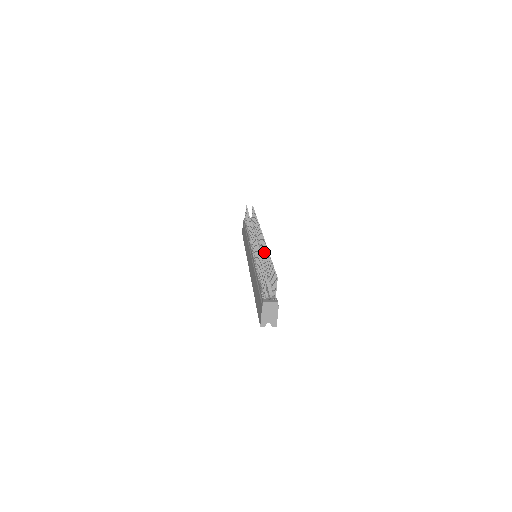
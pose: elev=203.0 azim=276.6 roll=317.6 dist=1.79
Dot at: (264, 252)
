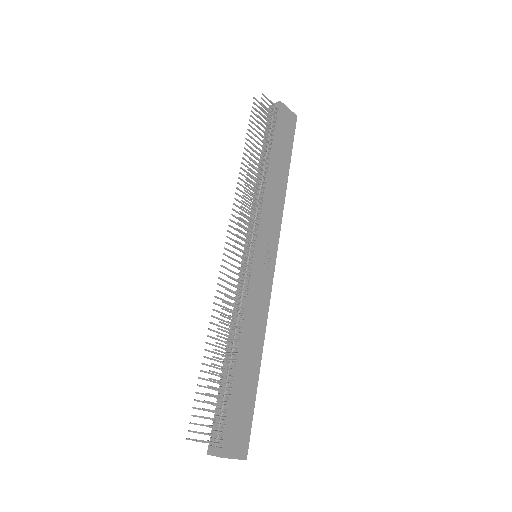
Dot at: (235, 294)
